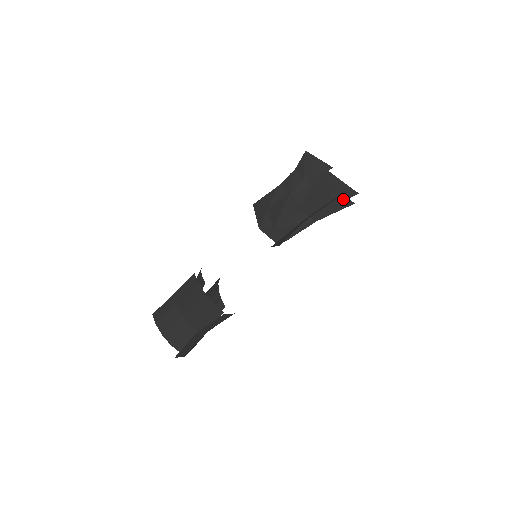
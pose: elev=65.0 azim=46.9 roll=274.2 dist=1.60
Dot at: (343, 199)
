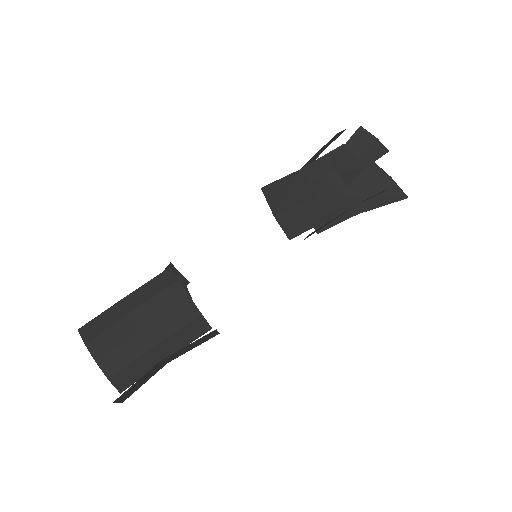
Dot at: (396, 190)
